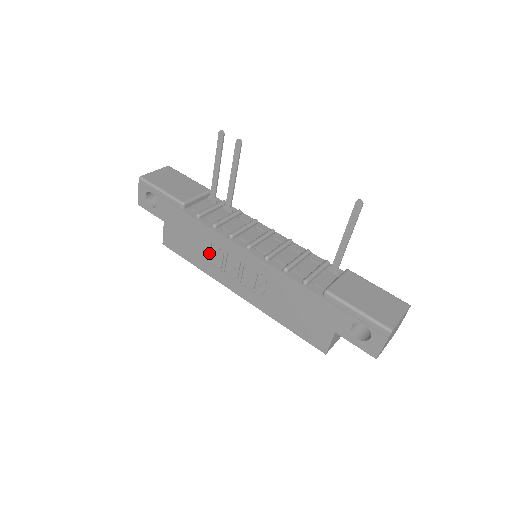
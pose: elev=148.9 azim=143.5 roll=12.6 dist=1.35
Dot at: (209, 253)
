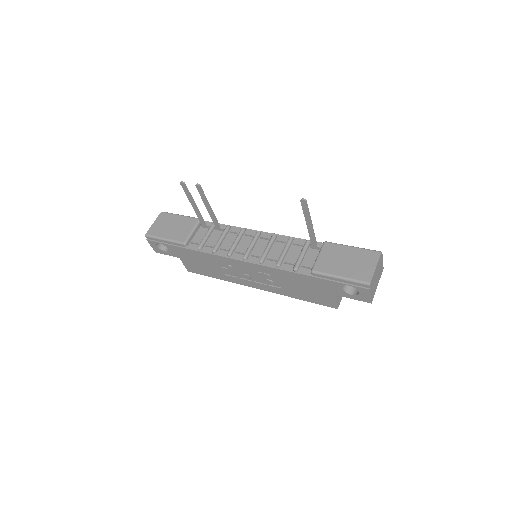
Dot at: (222, 269)
